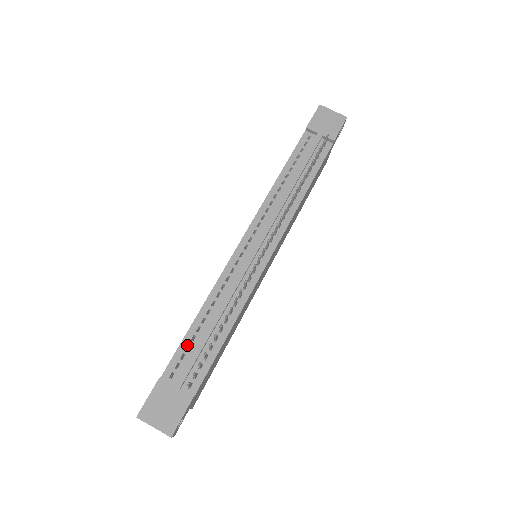
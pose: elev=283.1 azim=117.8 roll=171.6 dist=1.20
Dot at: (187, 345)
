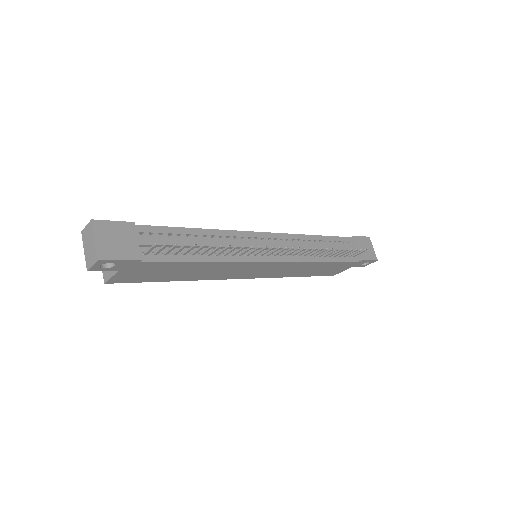
Dot at: (172, 233)
